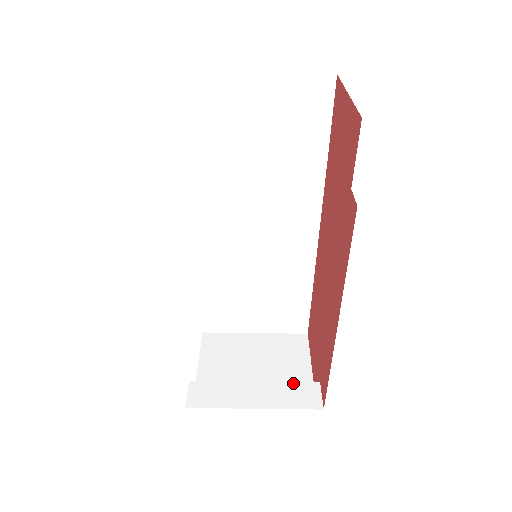
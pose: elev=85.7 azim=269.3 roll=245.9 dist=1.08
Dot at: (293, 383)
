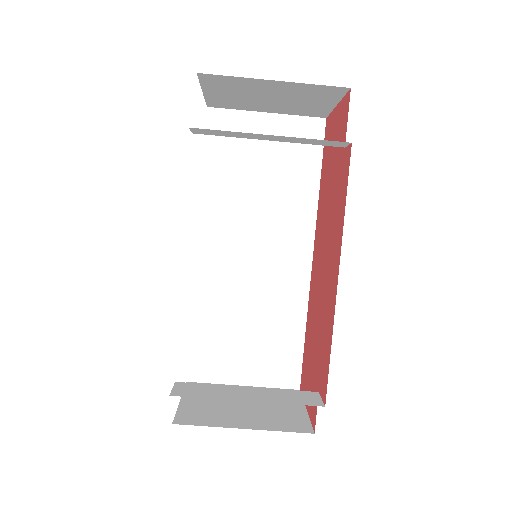
Dot at: (289, 390)
